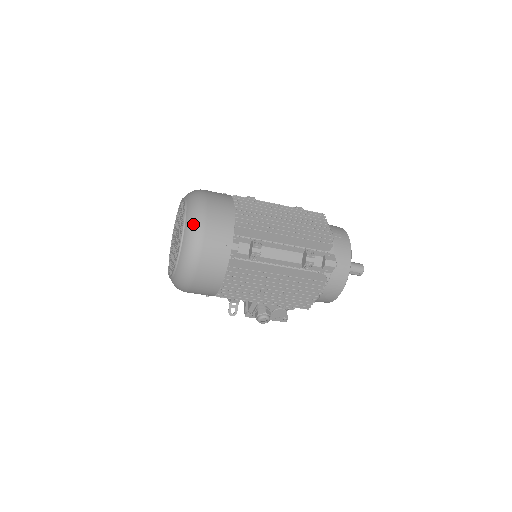
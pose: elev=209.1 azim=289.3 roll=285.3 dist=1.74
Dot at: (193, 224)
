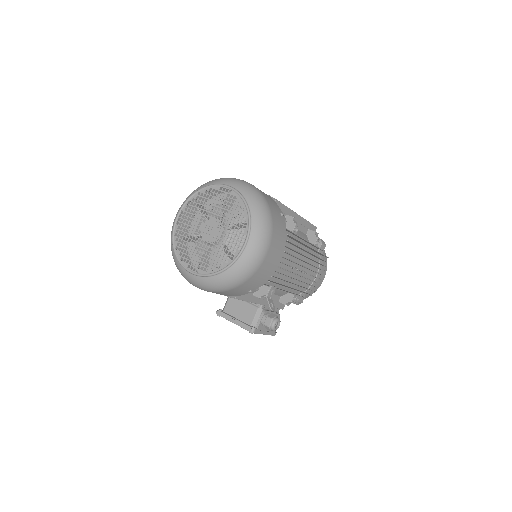
Dot at: (253, 193)
